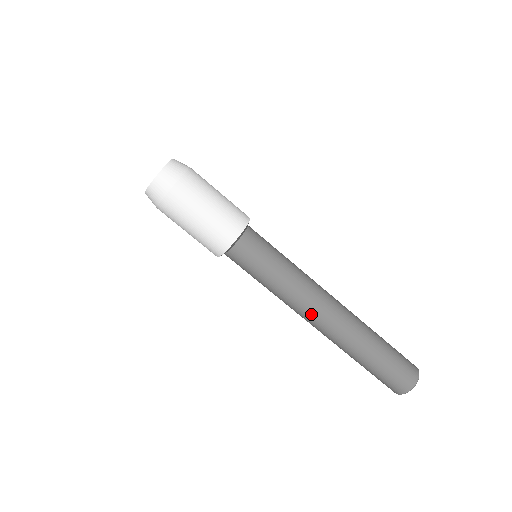
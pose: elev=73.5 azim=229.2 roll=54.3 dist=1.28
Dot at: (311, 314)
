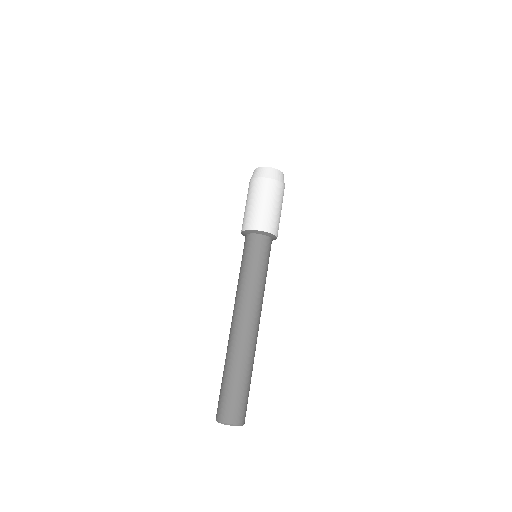
Dot at: (235, 310)
